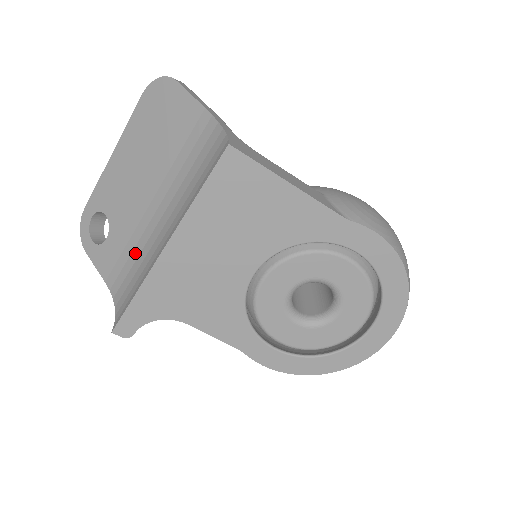
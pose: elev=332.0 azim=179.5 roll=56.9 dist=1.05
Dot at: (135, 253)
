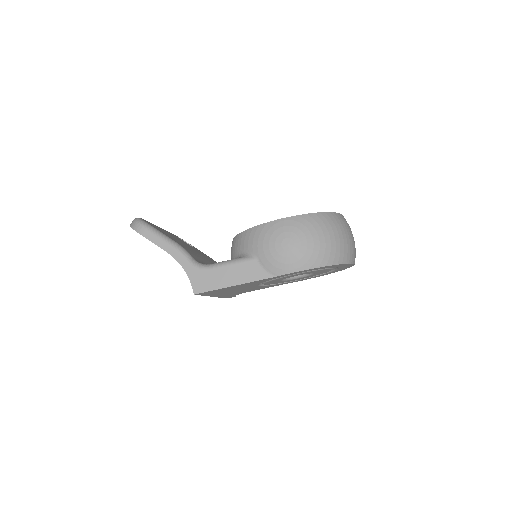
Dot at: occluded
